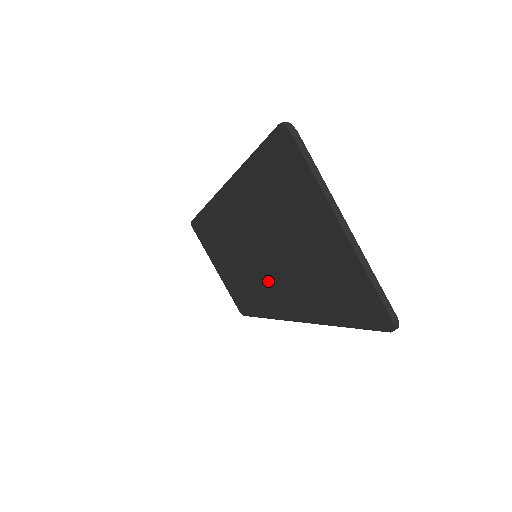
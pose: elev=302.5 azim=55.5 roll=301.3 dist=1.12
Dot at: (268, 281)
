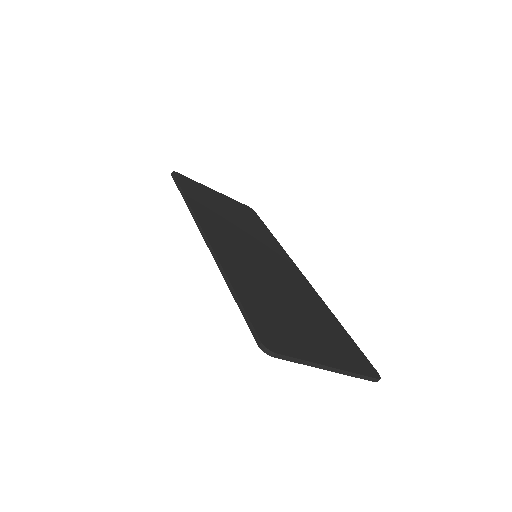
Dot at: occluded
